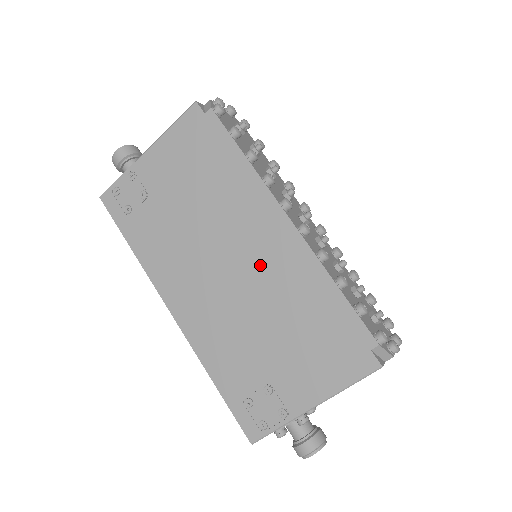
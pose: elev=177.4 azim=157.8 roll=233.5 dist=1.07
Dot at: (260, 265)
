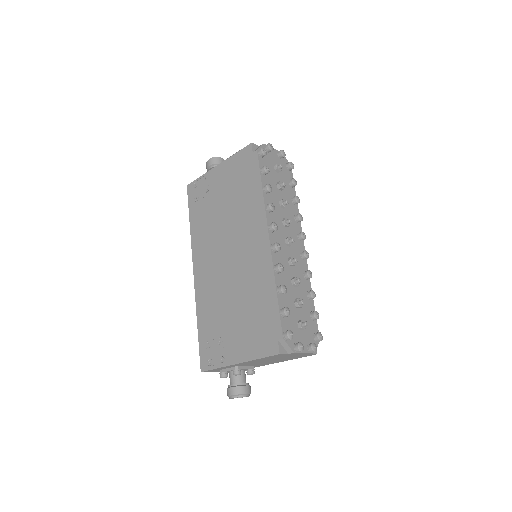
Dot at: (244, 260)
